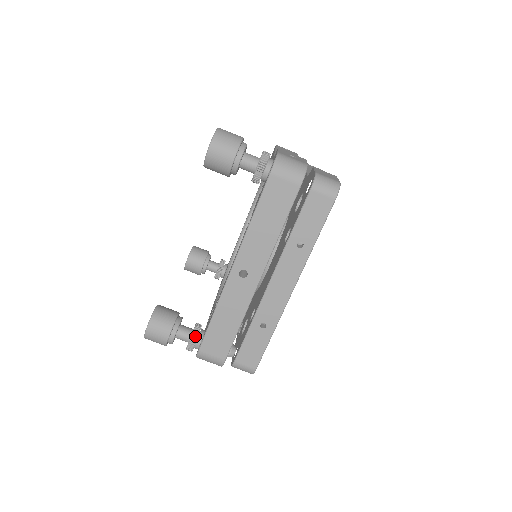
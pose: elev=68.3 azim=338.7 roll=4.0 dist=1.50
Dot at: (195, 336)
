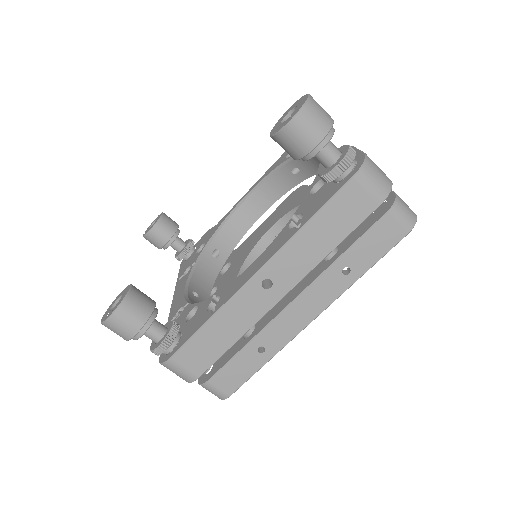
Dot at: (171, 339)
